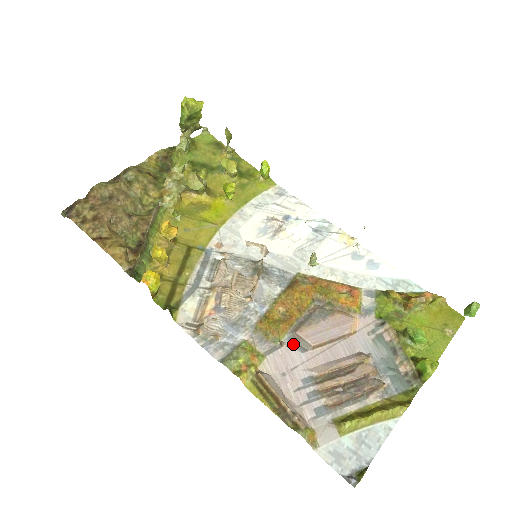
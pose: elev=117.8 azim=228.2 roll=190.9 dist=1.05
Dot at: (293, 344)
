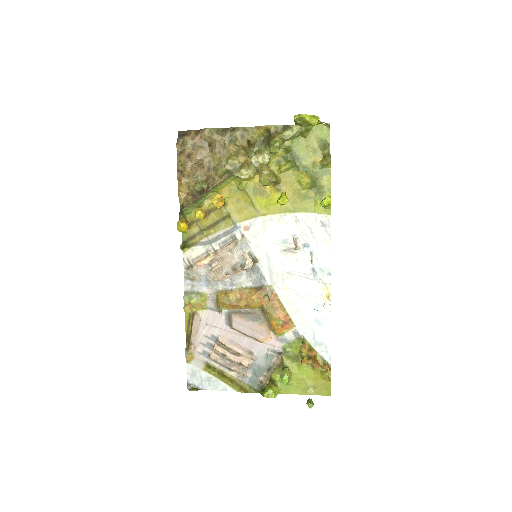
Dot at: (226, 317)
